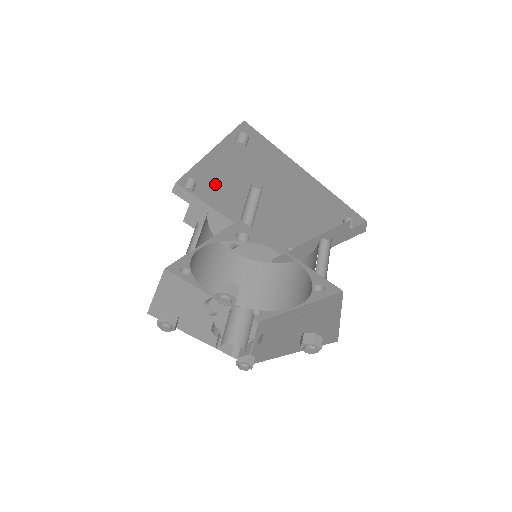
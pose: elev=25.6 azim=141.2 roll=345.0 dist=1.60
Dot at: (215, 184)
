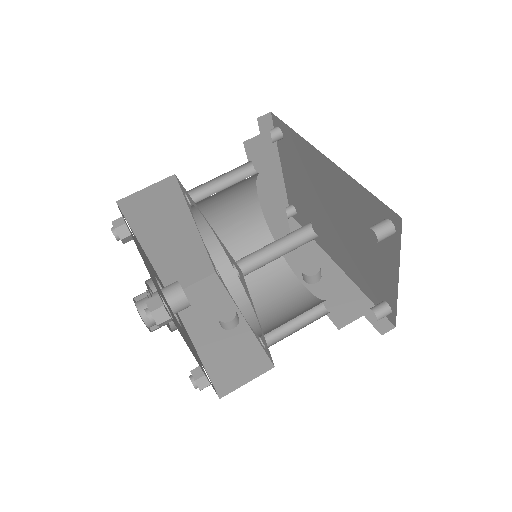
Dot at: (302, 206)
